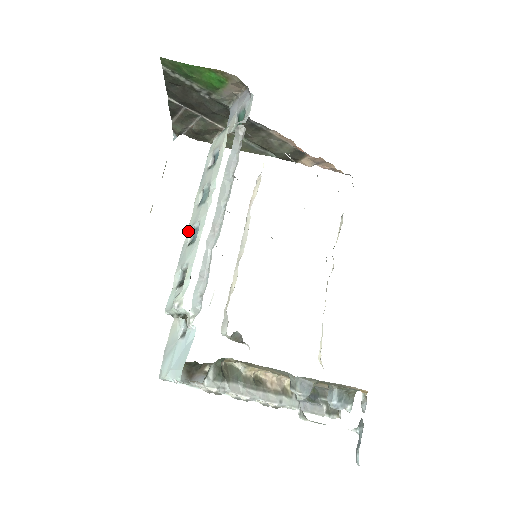
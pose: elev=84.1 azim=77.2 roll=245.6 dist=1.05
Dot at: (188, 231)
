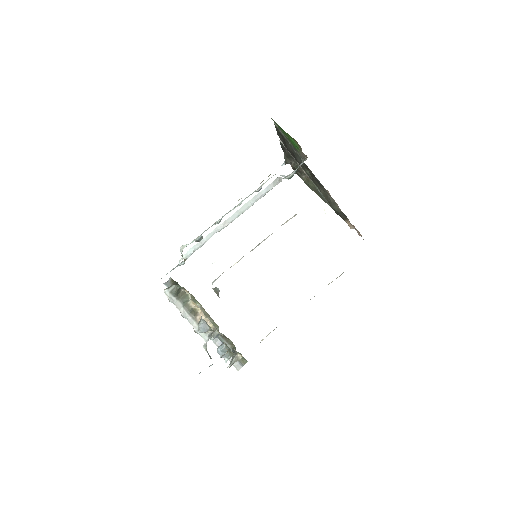
Dot at: occluded
